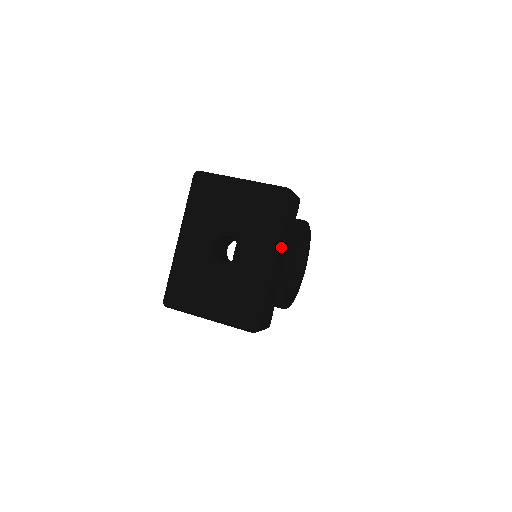
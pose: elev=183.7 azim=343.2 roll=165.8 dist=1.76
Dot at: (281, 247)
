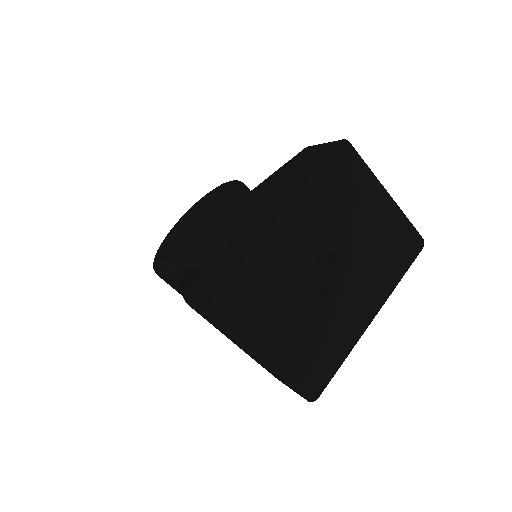
Dot at: occluded
